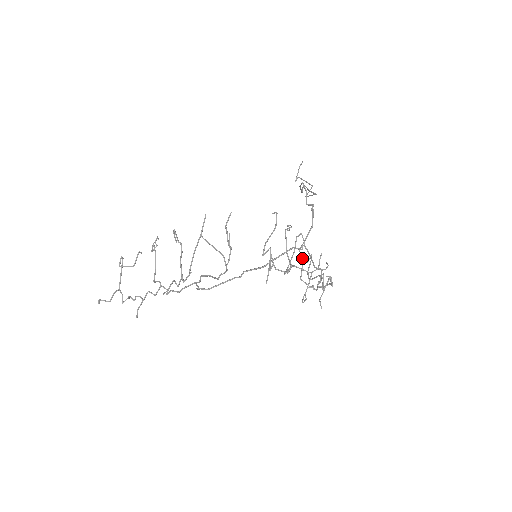
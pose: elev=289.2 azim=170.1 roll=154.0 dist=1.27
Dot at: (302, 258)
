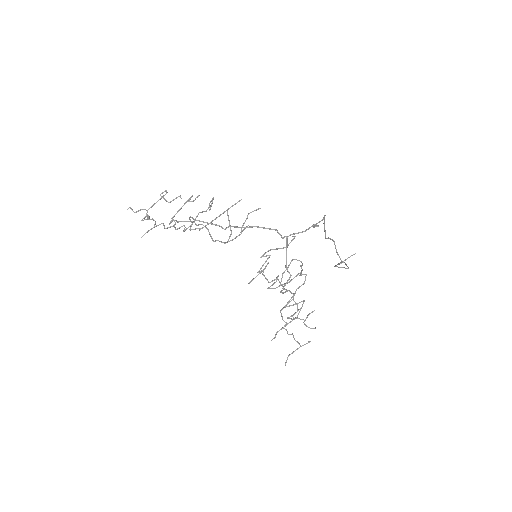
Dot at: occluded
